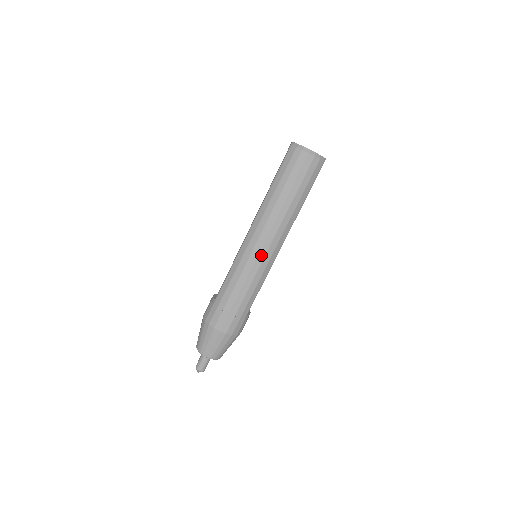
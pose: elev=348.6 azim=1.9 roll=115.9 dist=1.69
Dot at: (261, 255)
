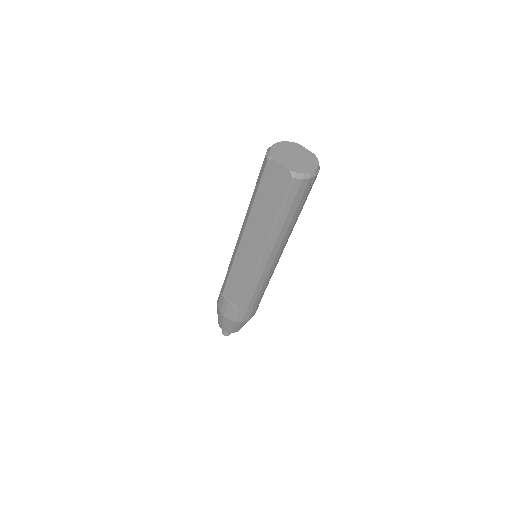
Dot at: (277, 263)
